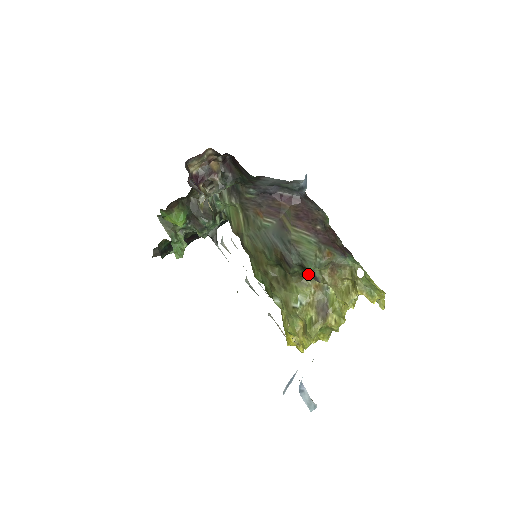
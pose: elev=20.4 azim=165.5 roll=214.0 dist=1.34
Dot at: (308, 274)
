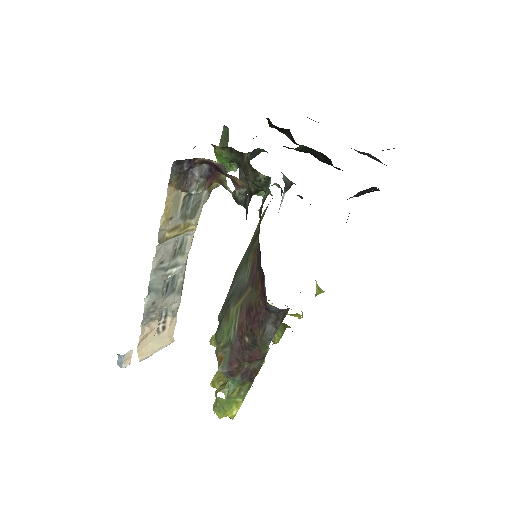
Dot at: occluded
